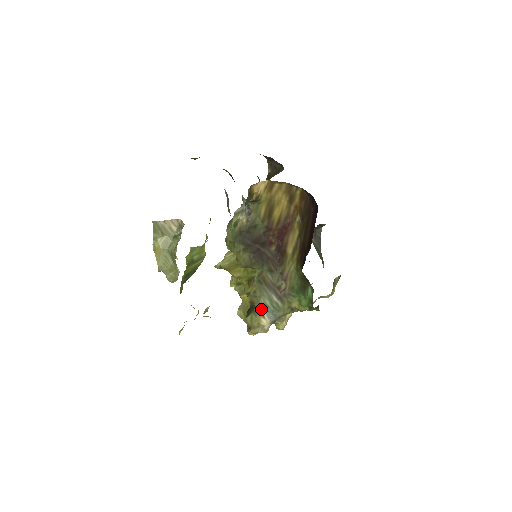
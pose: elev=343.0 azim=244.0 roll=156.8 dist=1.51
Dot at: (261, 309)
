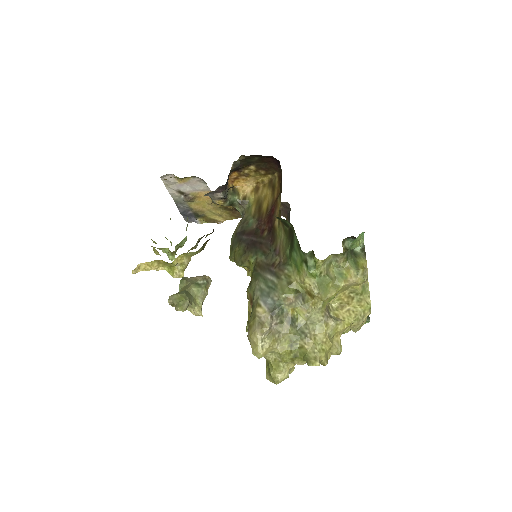
Dot at: (257, 299)
